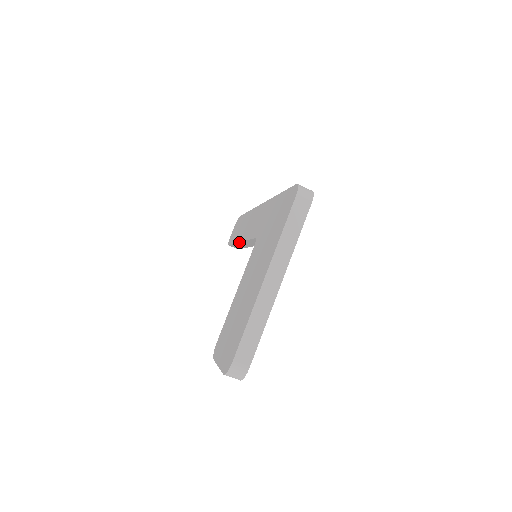
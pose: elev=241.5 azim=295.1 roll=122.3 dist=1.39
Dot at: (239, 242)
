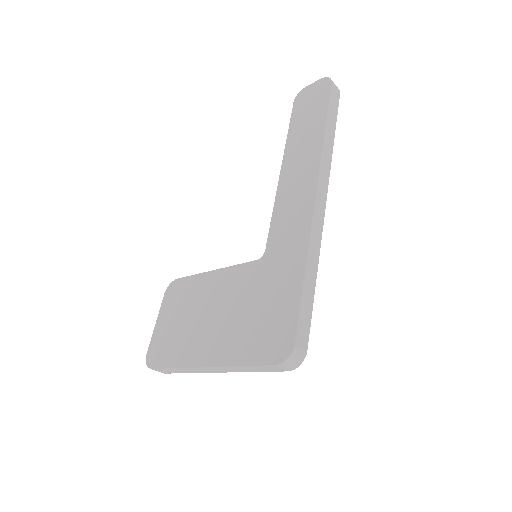
Dot at: (281, 165)
